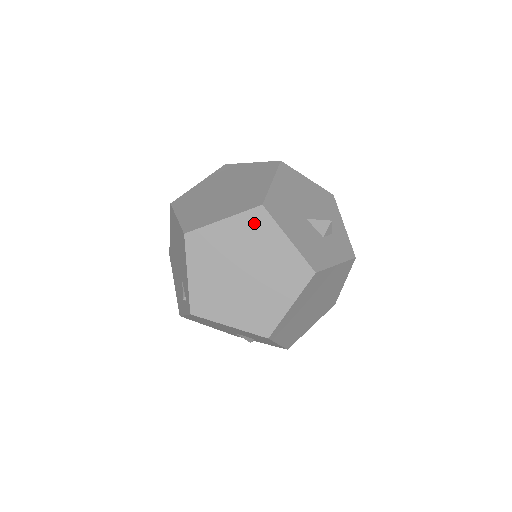
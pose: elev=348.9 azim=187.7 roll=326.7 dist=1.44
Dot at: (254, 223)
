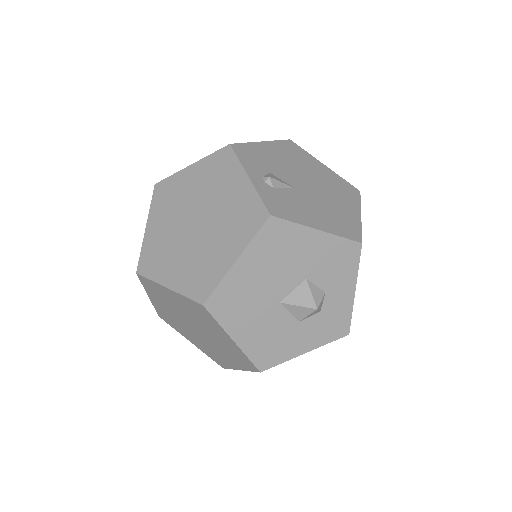
Dot at: (197, 310)
